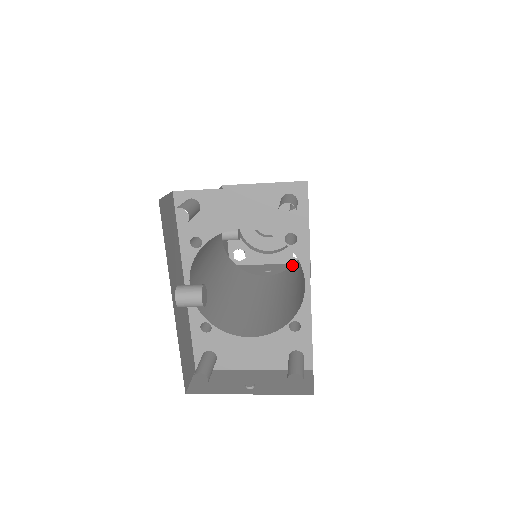
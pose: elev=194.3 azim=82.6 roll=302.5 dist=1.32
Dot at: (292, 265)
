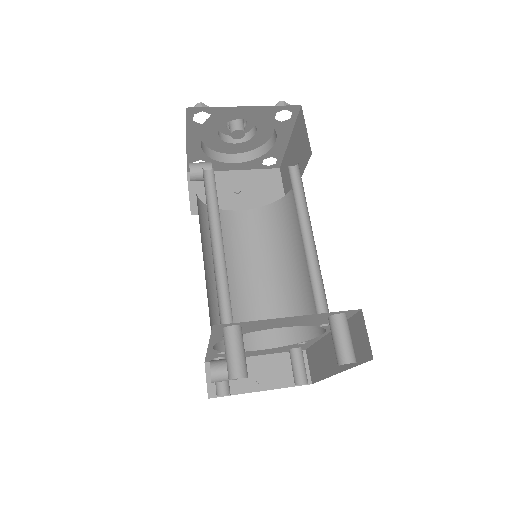
Dot at: (271, 204)
